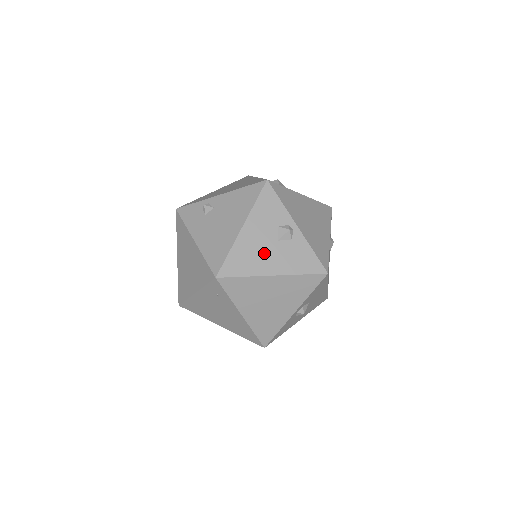
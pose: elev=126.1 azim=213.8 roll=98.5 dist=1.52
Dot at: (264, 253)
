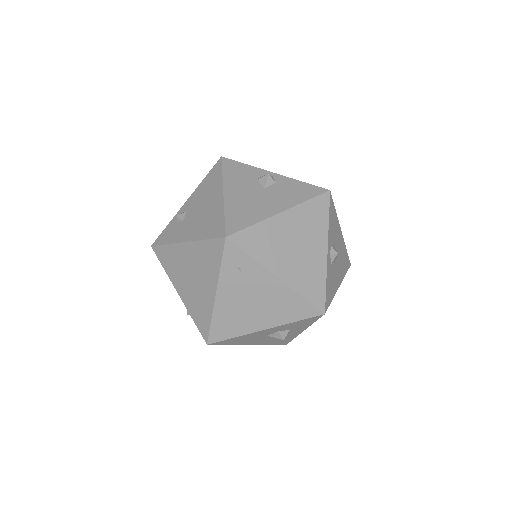
Dot at: (259, 201)
